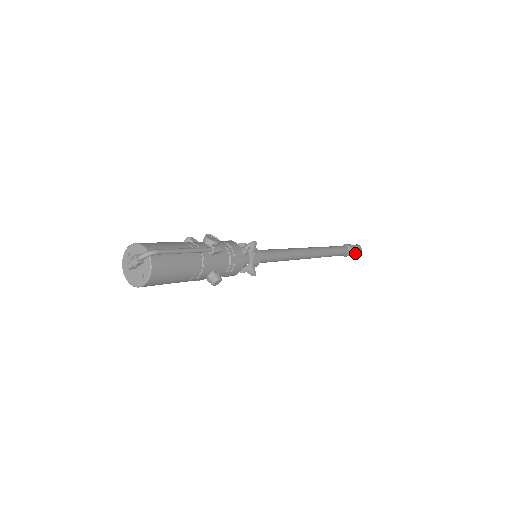
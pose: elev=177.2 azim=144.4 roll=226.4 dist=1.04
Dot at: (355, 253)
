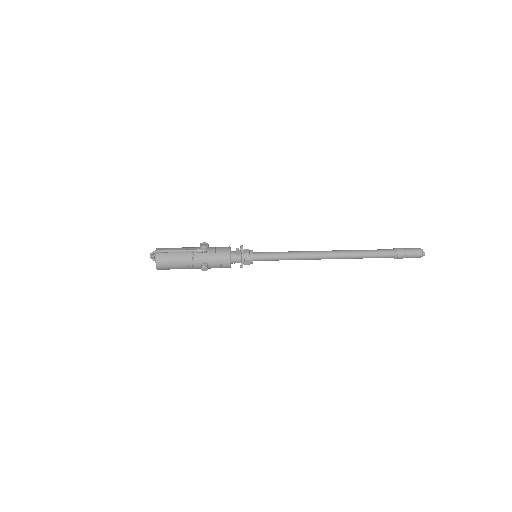
Dot at: (409, 256)
